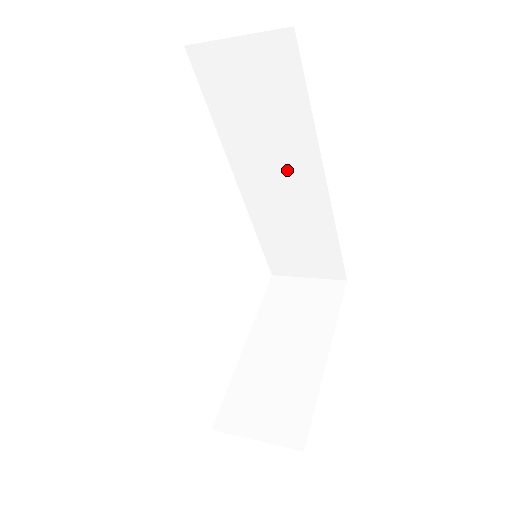
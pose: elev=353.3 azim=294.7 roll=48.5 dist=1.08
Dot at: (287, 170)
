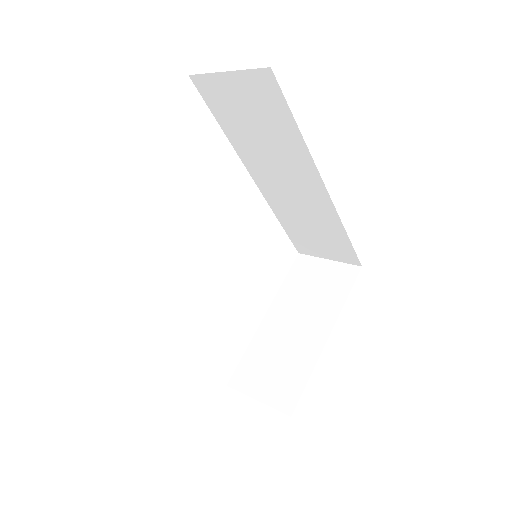
Dot at: (292, 176)
